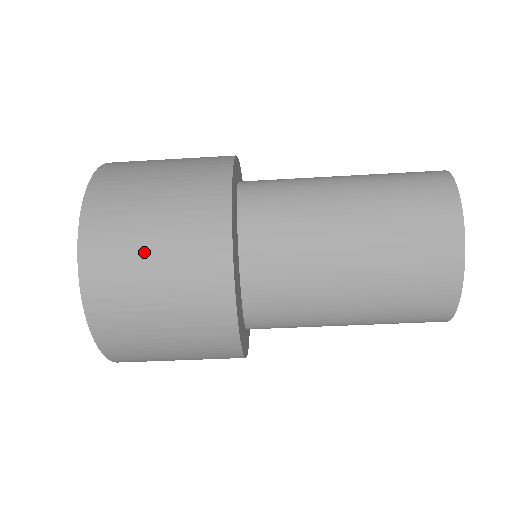
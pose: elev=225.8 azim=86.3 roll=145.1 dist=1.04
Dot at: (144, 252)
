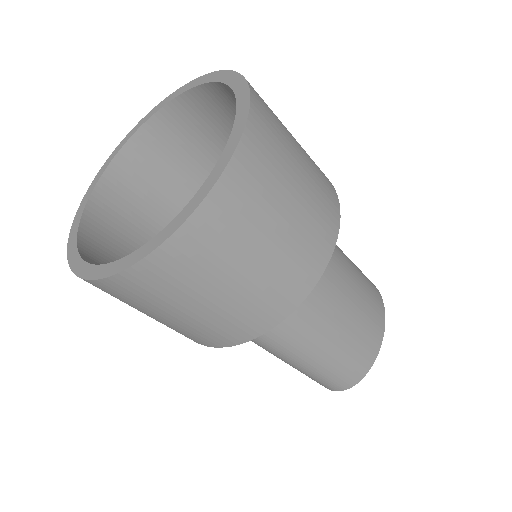
Dot at: (294, 160)
